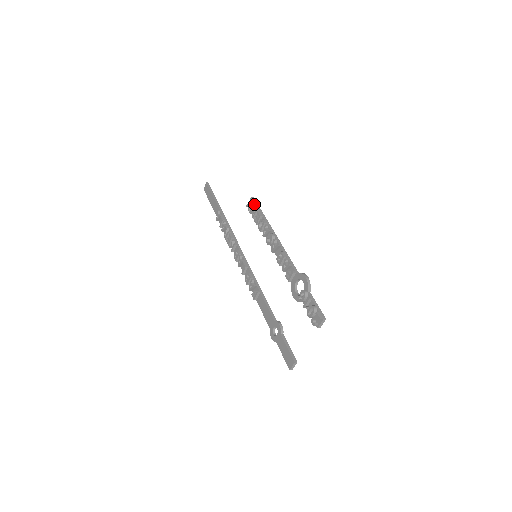
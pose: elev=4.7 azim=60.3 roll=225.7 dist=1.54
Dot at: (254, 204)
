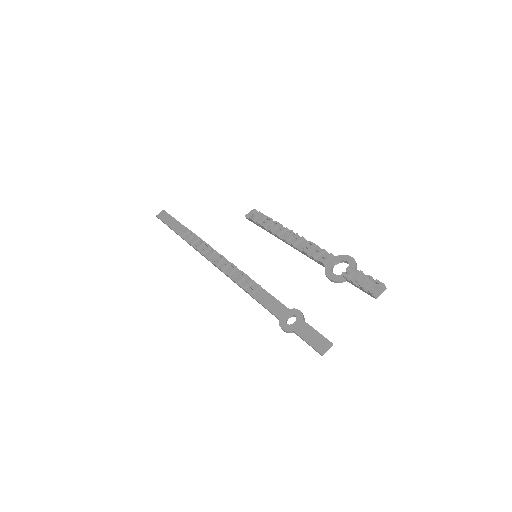
Dot at: (260, 212)
